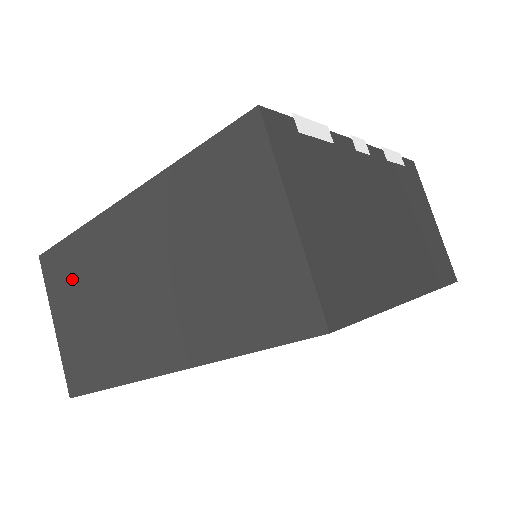
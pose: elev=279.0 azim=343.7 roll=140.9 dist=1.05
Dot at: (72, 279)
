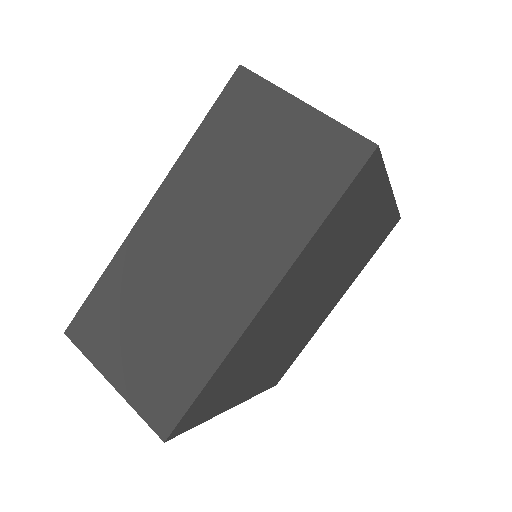
Dot at: (118, 317)
